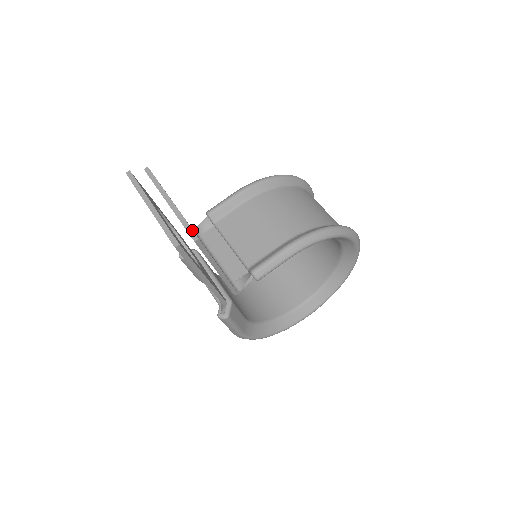
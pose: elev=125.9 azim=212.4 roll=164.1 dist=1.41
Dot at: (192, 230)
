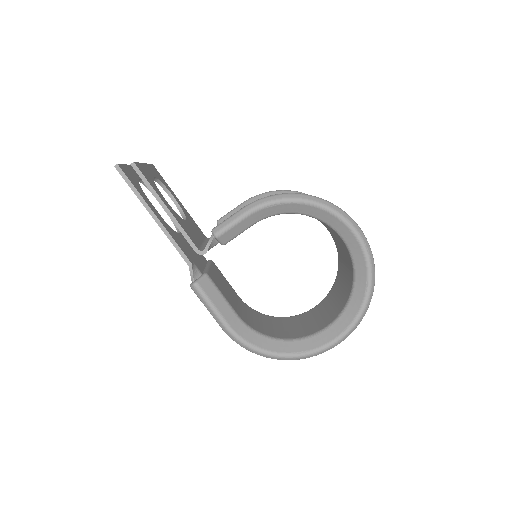
Dot at: (136, 162)
